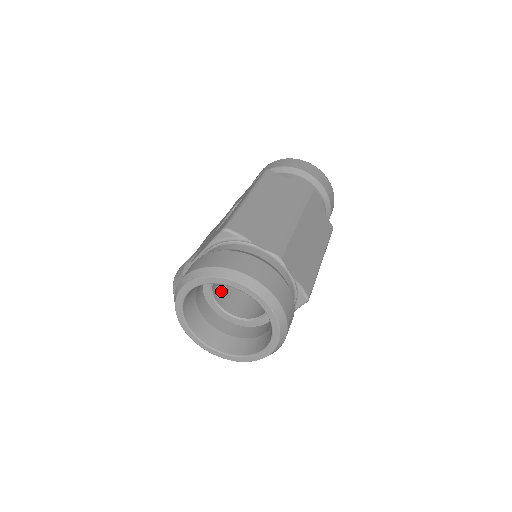
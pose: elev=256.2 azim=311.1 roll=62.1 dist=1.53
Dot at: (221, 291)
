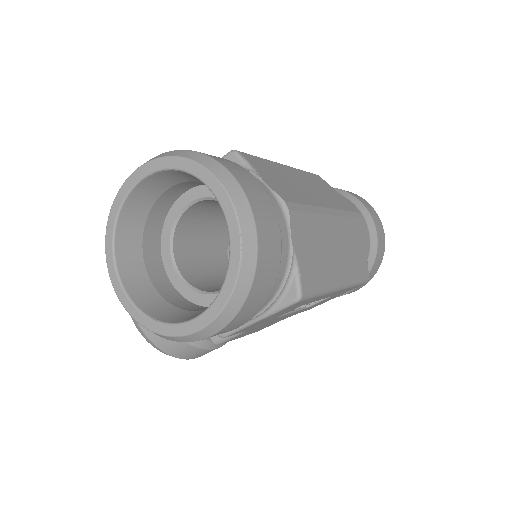
Dot at: (187, 246)
